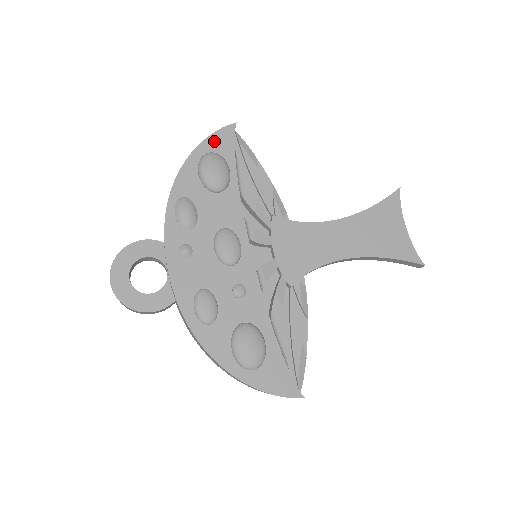
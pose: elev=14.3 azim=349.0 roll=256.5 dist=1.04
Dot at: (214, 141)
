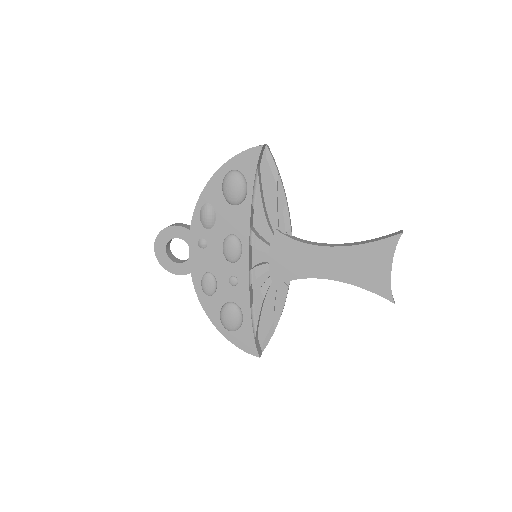
Dot at: (240, 160)
